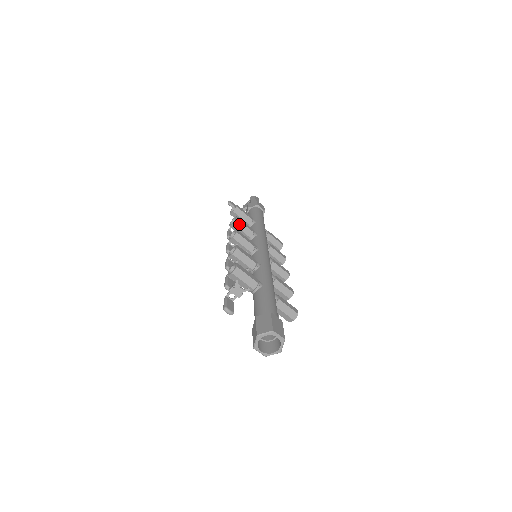
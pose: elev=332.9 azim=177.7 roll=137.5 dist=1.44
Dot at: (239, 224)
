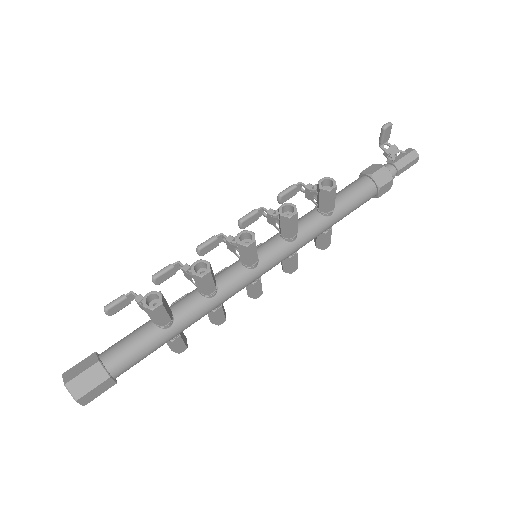
Dot at: (286, 222)
